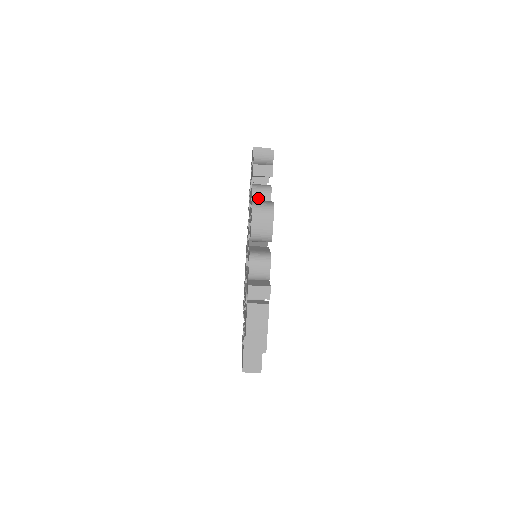
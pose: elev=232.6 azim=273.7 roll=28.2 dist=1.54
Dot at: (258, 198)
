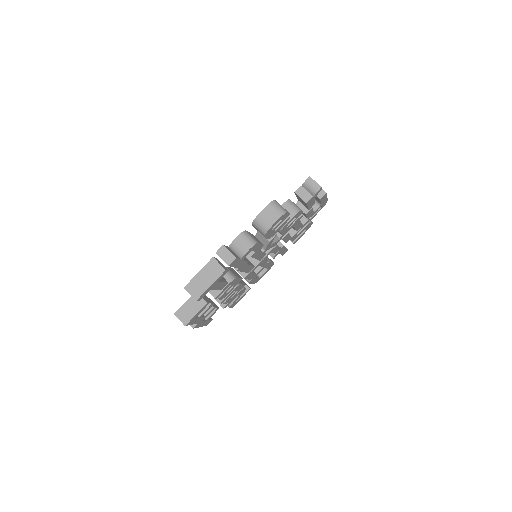
Dot at: occluded
